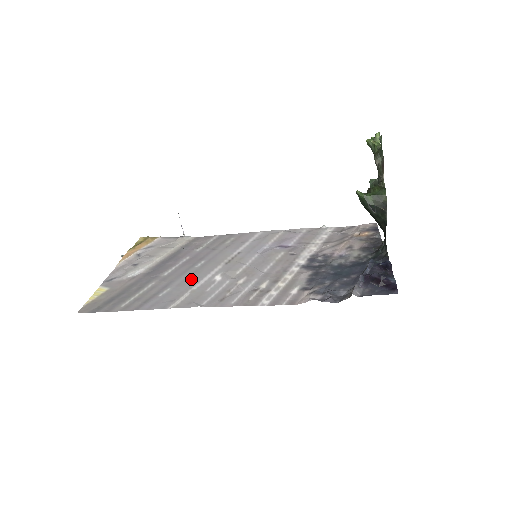
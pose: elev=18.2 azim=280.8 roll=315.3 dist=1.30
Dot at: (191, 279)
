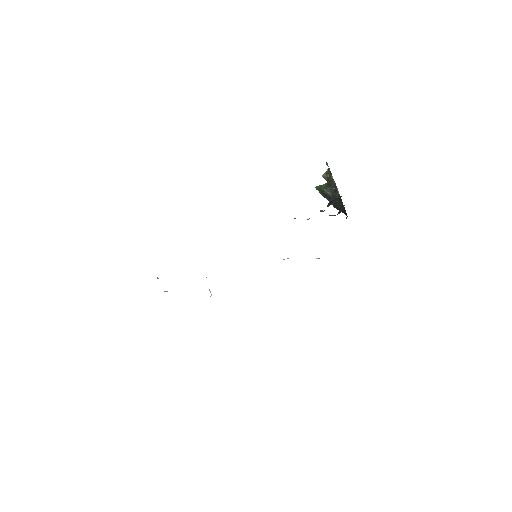
Dot at: occluded
